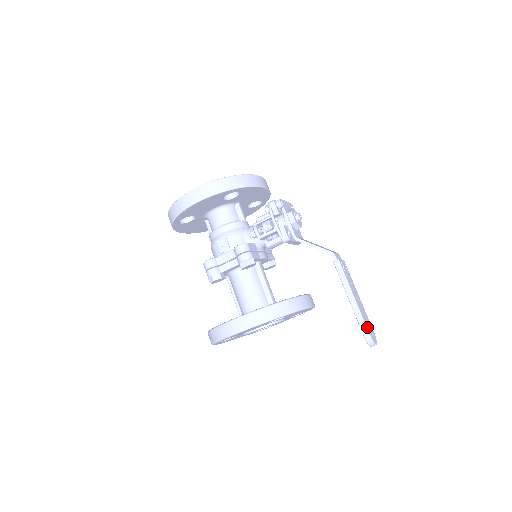
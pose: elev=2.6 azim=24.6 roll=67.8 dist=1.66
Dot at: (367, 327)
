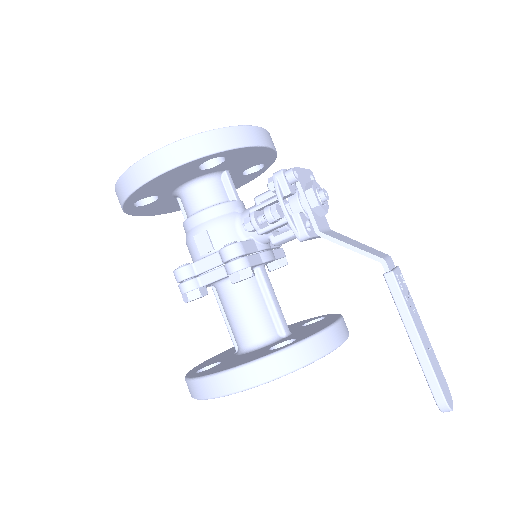
Dot at: (440, 384)
